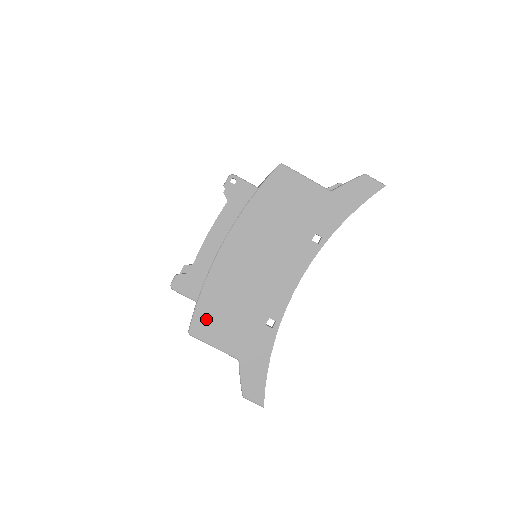
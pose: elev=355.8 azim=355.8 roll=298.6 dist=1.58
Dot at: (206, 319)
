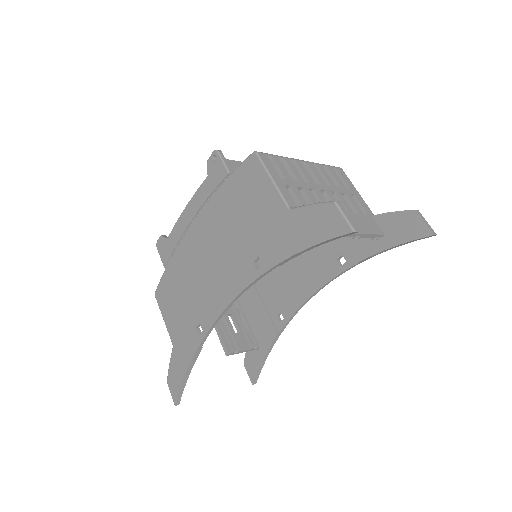
Dot at: (165, 289)
